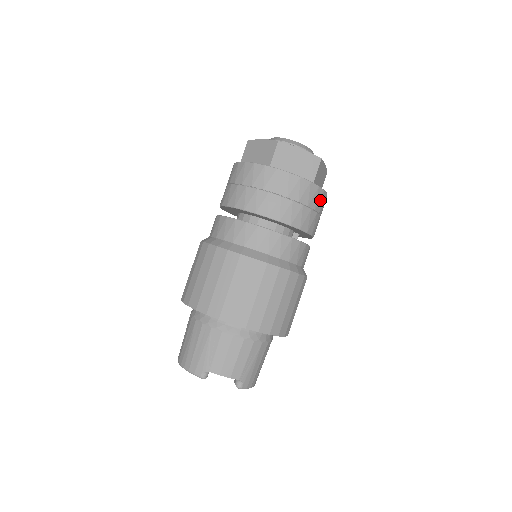
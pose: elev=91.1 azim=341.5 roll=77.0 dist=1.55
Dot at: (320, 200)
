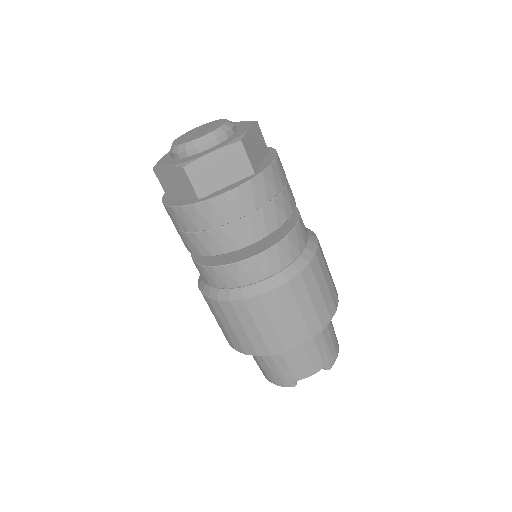
Dot at: (274, 178)
